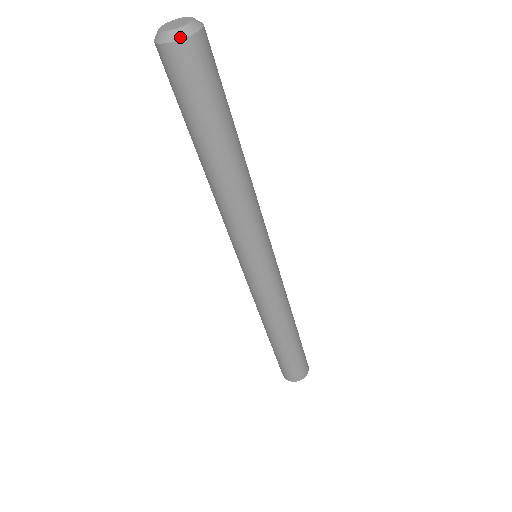
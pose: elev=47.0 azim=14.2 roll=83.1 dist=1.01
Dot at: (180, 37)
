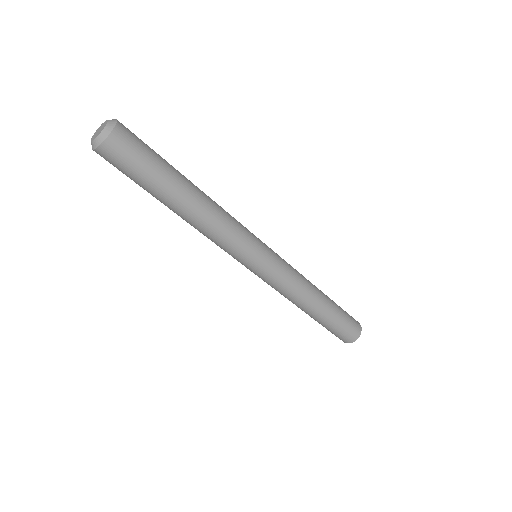
Dot at: (97, 146)
